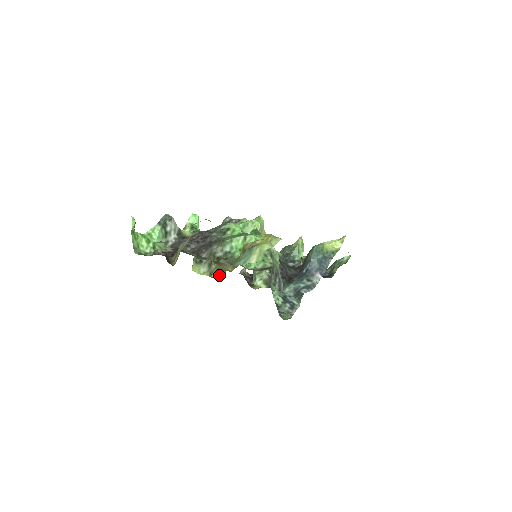
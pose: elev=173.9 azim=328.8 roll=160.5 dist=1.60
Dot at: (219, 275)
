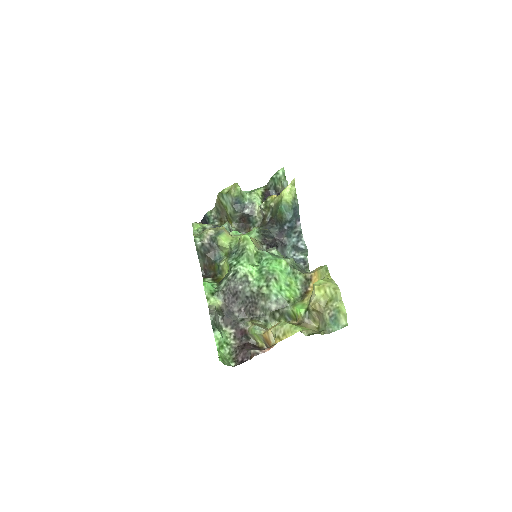
Dot at: (288, 319)
